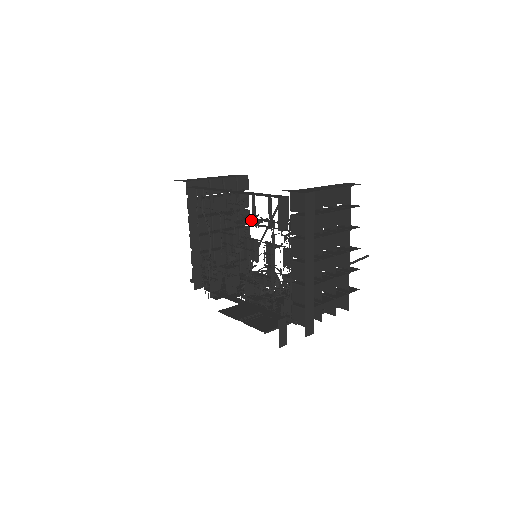
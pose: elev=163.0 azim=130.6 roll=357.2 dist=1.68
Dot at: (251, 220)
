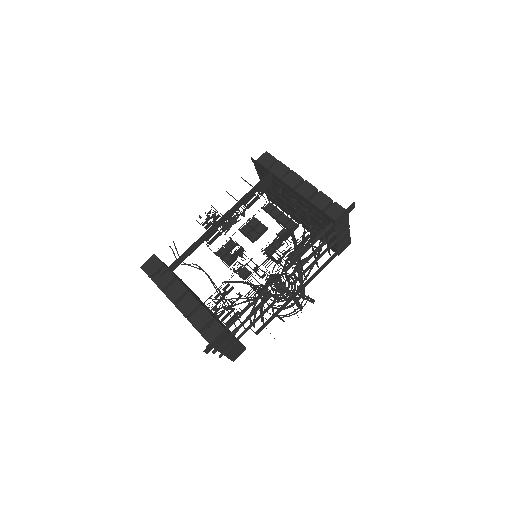
Dot at: (237, 213)
